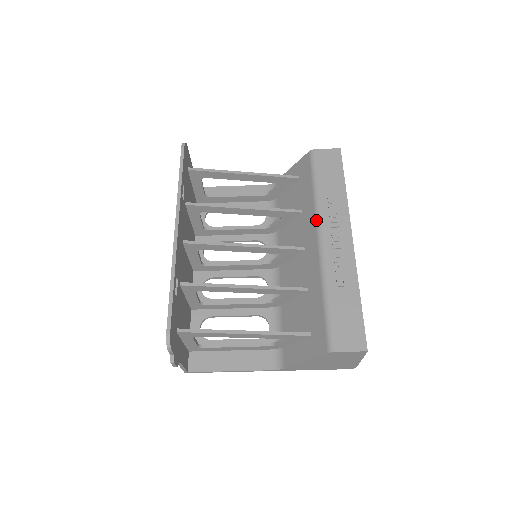
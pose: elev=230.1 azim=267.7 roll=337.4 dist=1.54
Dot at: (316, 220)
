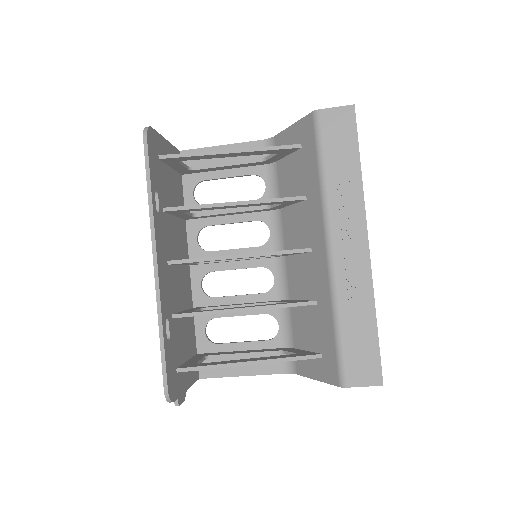
Dot at: (323, 220)
